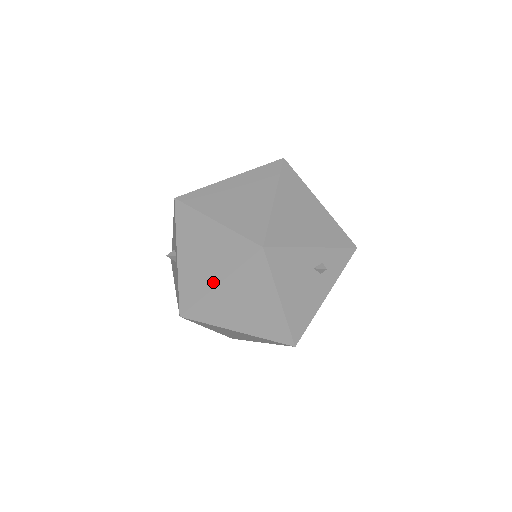
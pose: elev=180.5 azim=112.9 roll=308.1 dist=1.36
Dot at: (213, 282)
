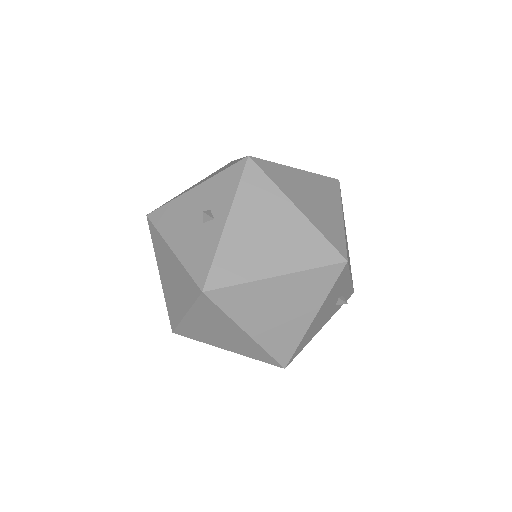
Dot at: (270, 271)
